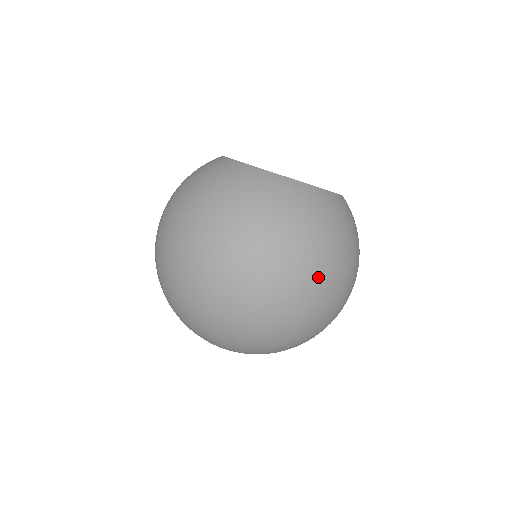
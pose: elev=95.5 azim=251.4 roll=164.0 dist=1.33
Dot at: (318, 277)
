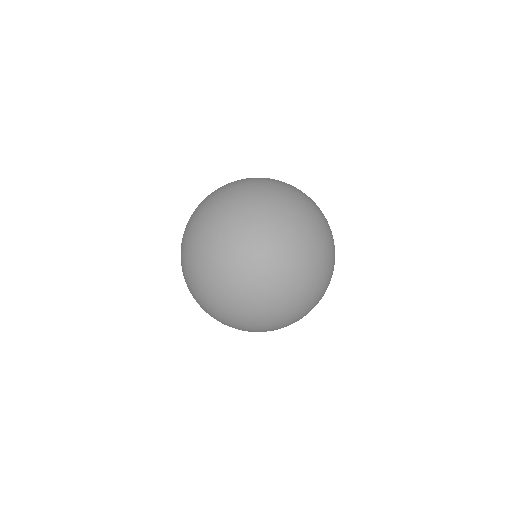
Dot at: (324, 238)
